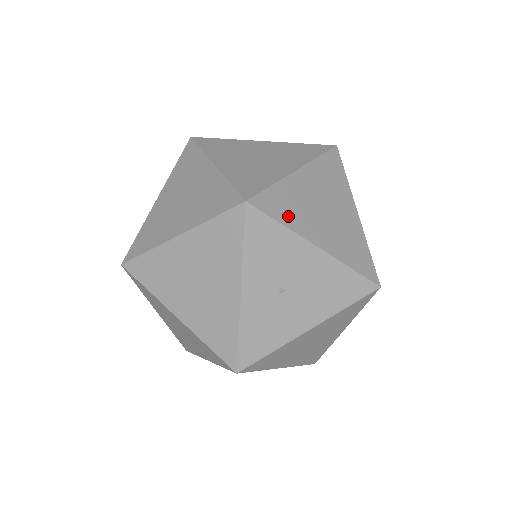
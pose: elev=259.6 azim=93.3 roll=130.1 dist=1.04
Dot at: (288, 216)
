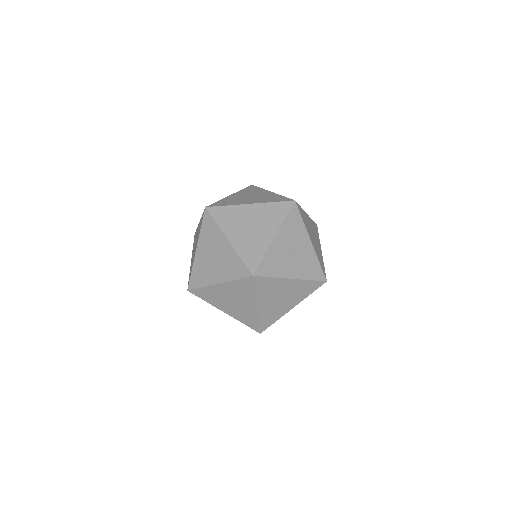
Dot at: (304, 221)
